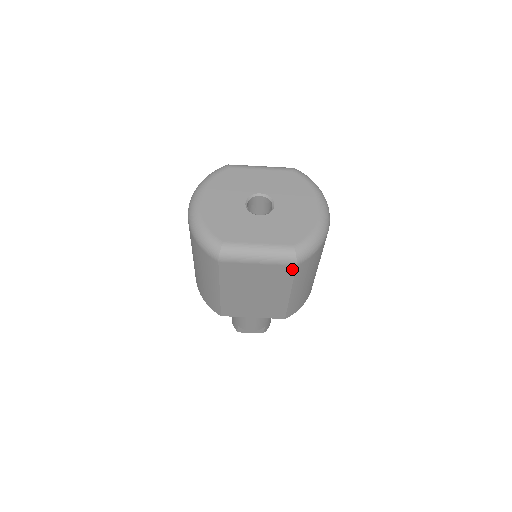
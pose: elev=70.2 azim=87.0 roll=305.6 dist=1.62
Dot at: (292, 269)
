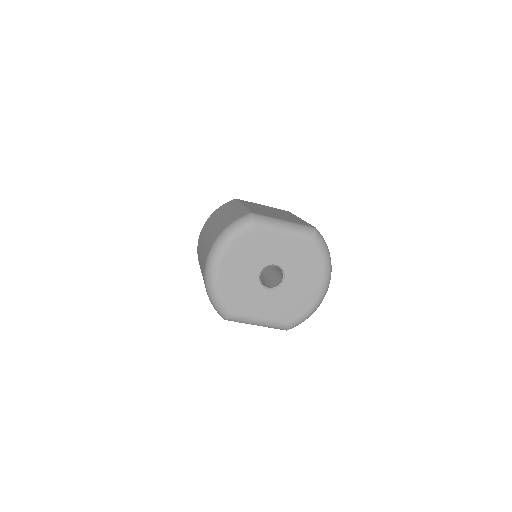
Dot at: occluded
